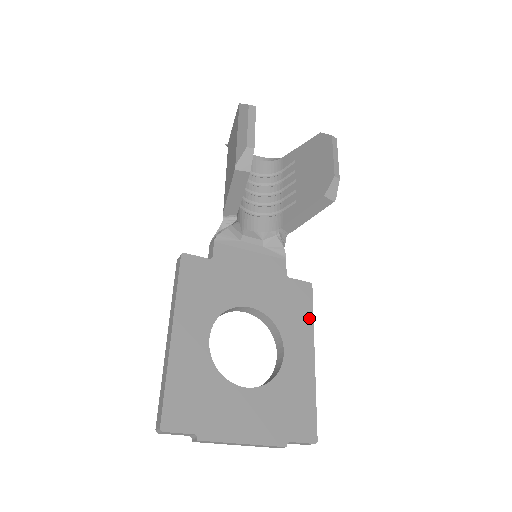
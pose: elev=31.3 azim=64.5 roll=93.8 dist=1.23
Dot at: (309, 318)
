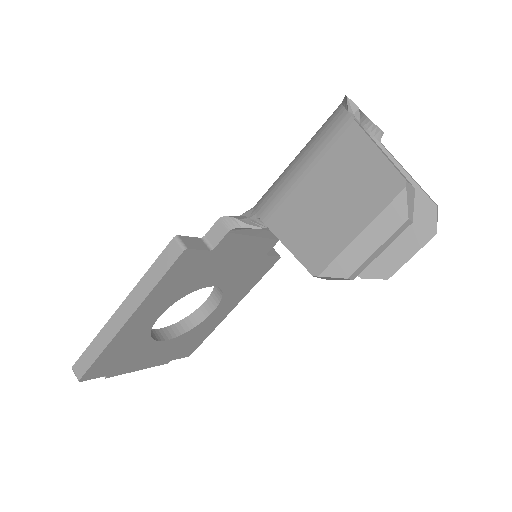
Dot at: (253, 284)
